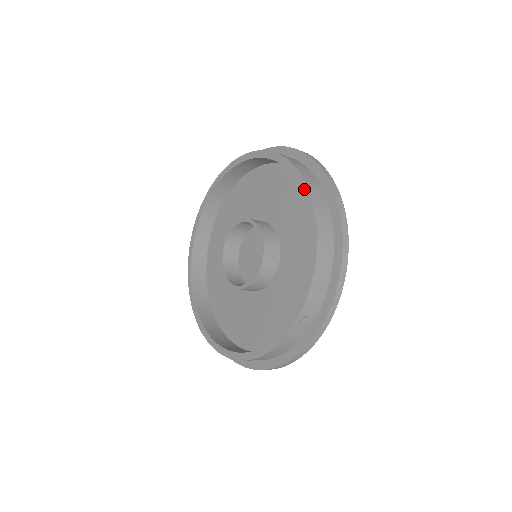
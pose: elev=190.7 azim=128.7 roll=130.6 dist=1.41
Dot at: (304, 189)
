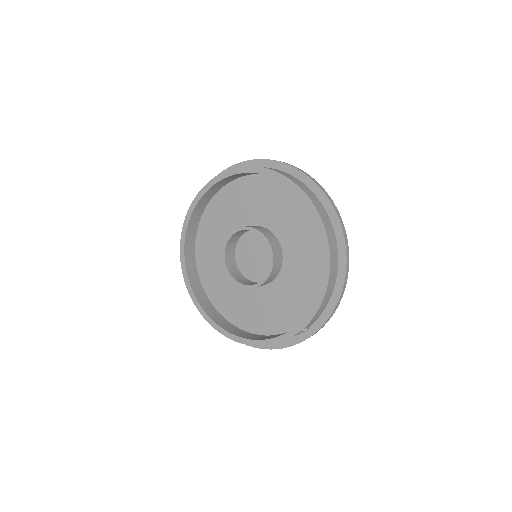
Dot at: (322, 231)
